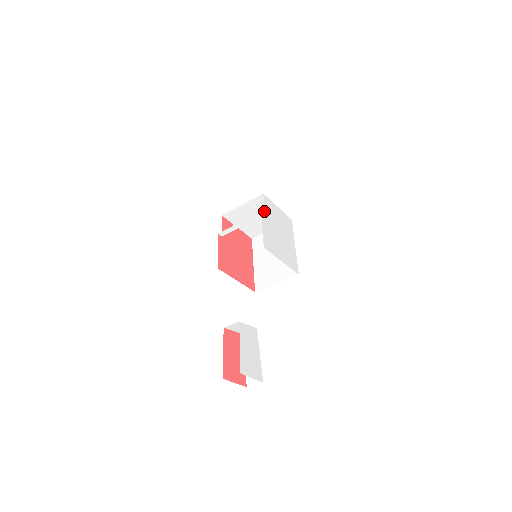
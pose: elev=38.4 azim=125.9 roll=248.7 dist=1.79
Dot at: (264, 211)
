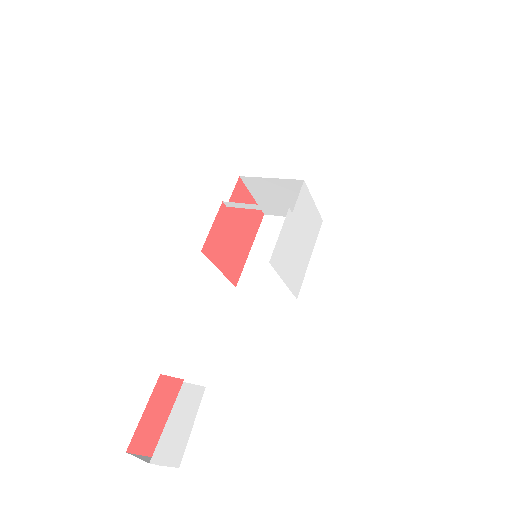
Dot at: (294, 197)
